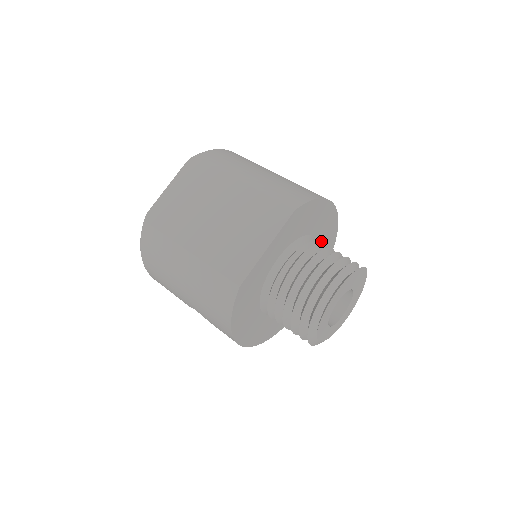
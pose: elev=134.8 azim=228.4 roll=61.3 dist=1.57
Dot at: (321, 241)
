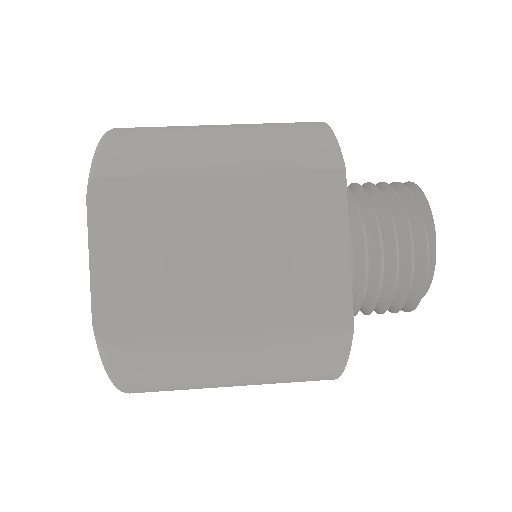
Dot at: occluded
